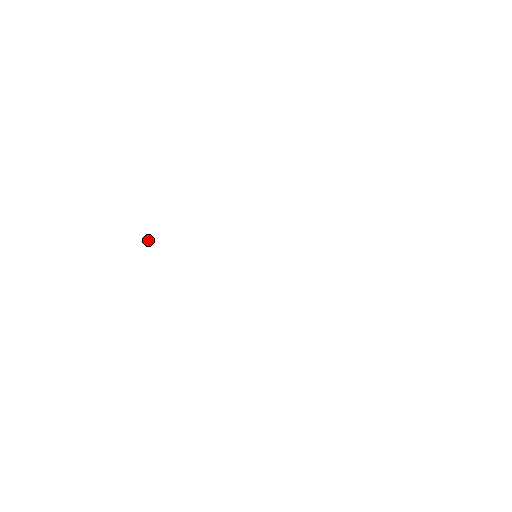
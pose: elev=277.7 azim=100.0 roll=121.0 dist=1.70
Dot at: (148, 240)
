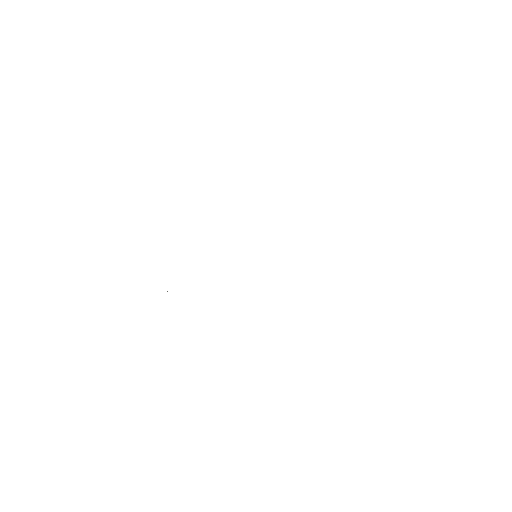
Dot at: occluded
